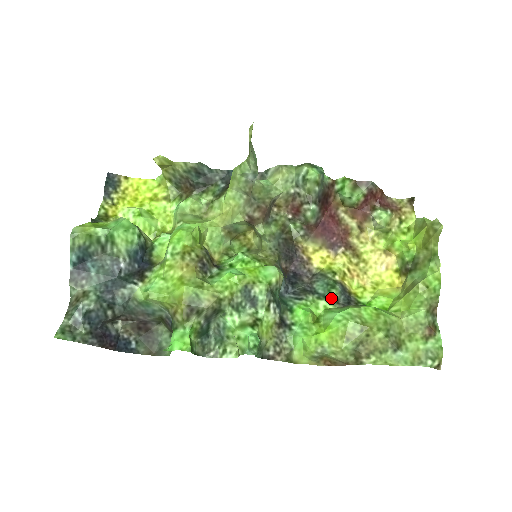
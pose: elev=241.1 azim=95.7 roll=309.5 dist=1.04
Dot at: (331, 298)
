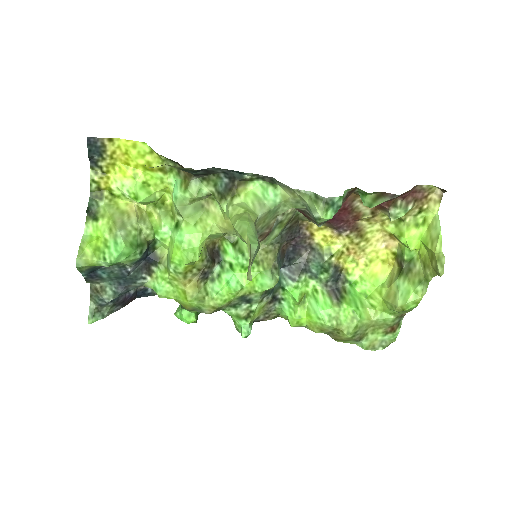
Dot at: (322, 280)
